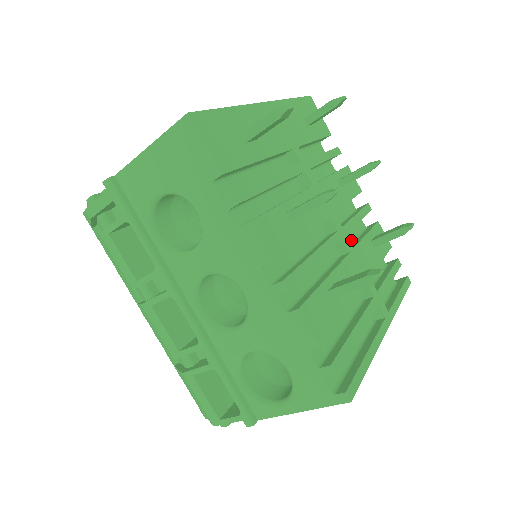
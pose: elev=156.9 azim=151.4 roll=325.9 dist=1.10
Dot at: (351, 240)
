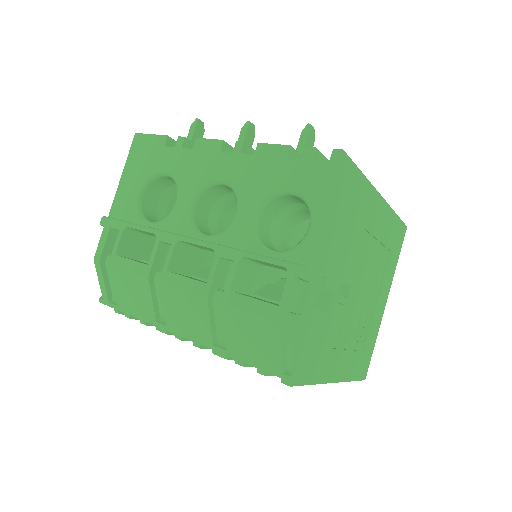
Dot at: occluded
